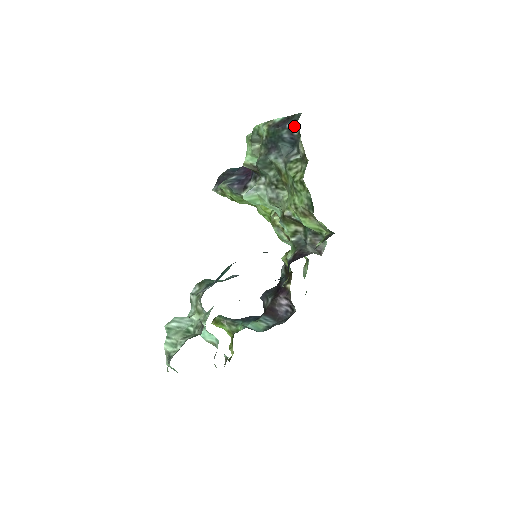
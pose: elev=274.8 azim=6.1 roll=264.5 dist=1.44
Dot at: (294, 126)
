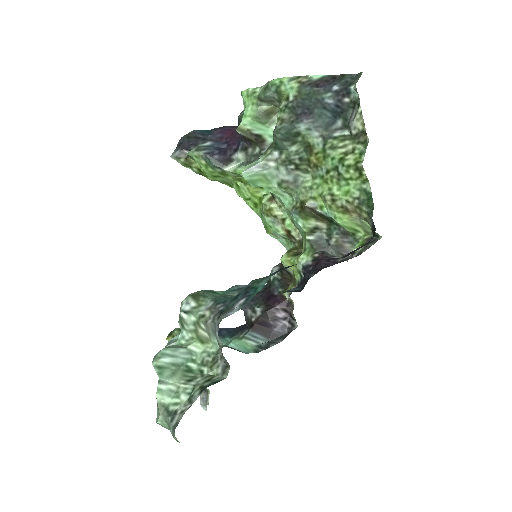
Dot at: (347, 90)
